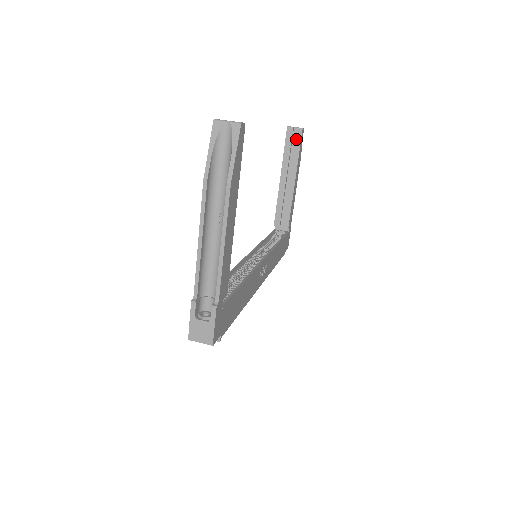
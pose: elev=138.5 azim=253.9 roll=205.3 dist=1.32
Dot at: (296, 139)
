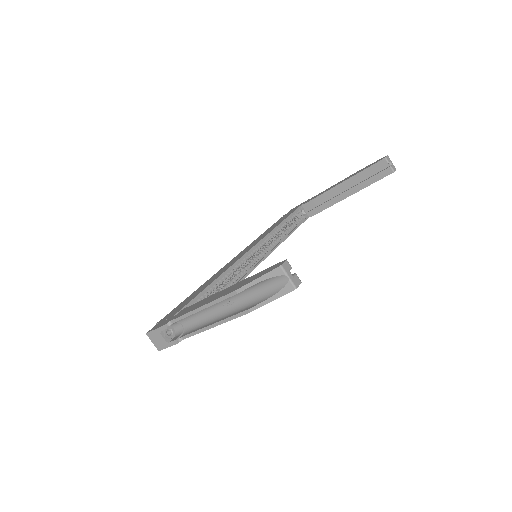
Dot at: (381, 173)
